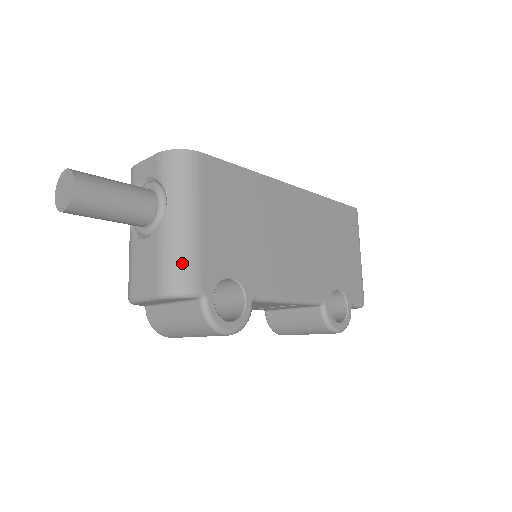
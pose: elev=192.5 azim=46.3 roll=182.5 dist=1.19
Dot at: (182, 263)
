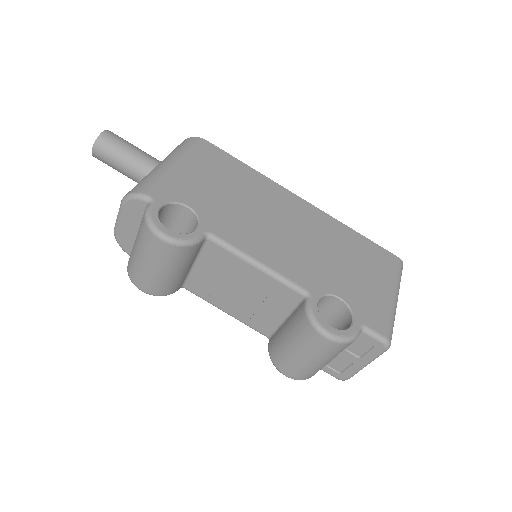
Dot at: (148, 180)
